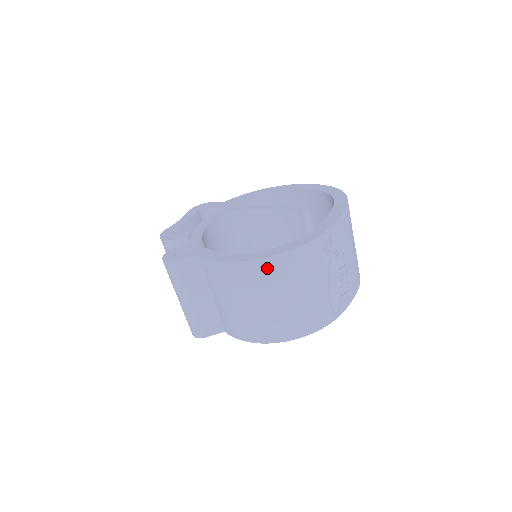
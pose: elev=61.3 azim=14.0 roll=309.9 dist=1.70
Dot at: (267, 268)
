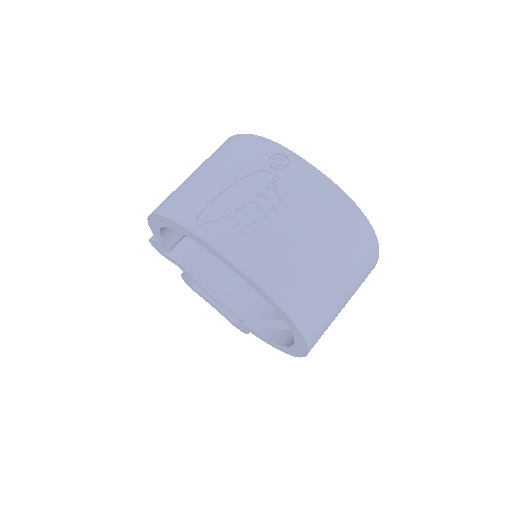
Dot at: (226, 144)
